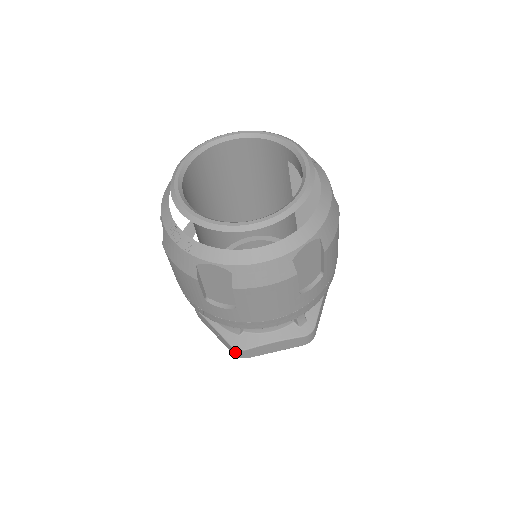
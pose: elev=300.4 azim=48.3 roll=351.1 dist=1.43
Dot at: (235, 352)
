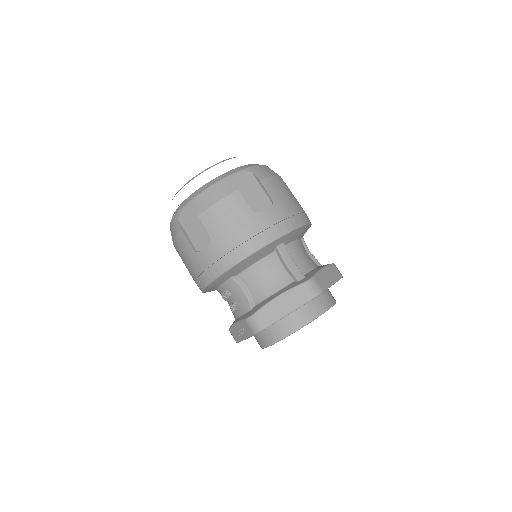
Dot at: (251, 325)
